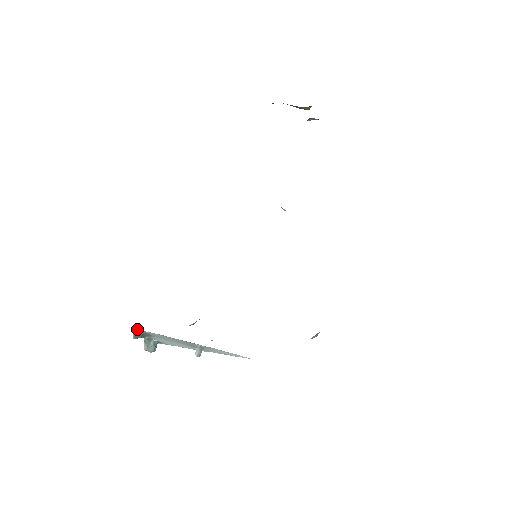
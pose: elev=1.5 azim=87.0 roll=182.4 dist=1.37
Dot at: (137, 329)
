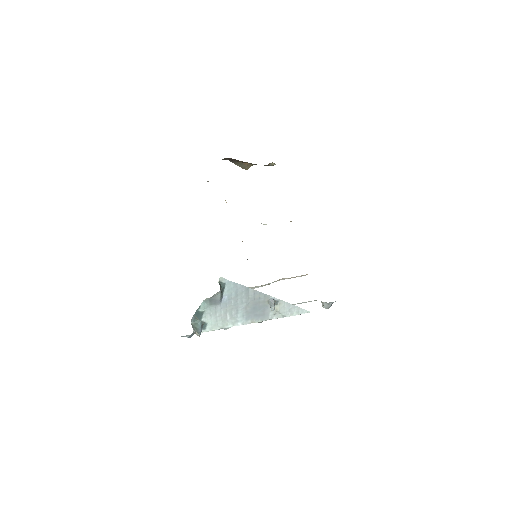
Dot at: (221, 281)
